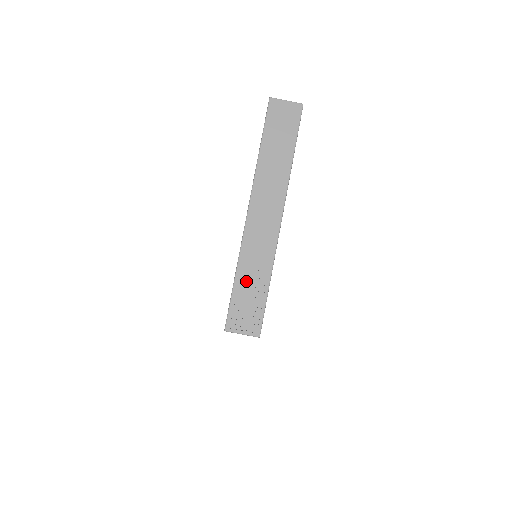
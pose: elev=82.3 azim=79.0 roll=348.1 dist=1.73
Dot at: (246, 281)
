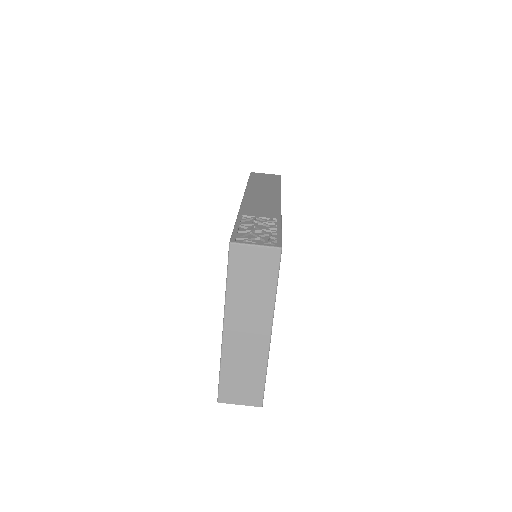
Dot at: (251, 221)
